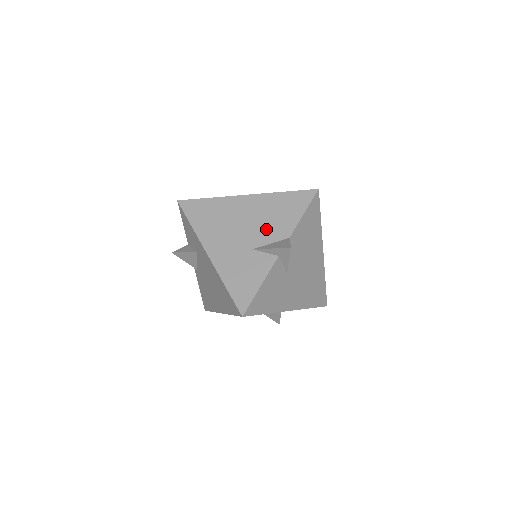
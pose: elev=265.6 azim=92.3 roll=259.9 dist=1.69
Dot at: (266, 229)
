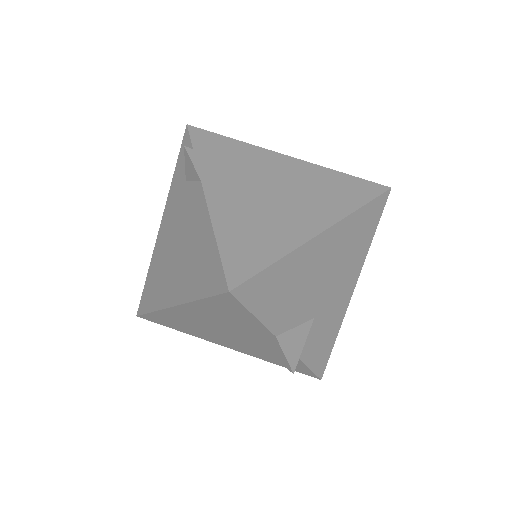
Dot at: (241, 332)
